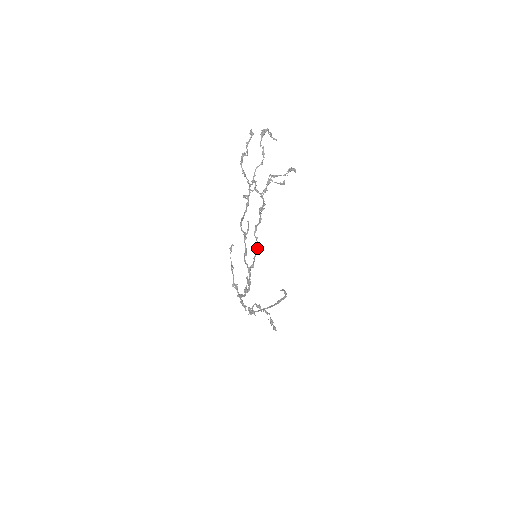
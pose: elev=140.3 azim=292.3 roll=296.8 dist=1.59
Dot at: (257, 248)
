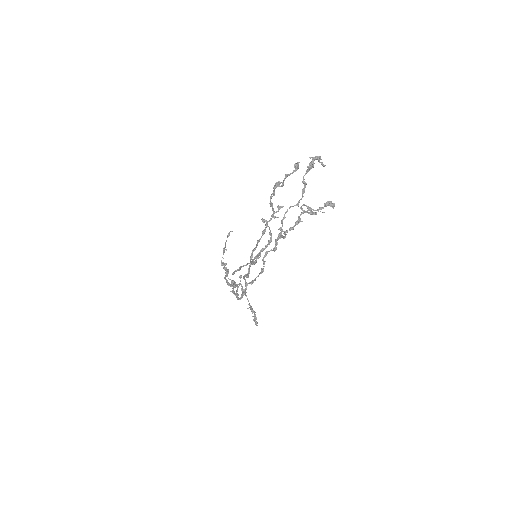
Dot at: (262, 272)
